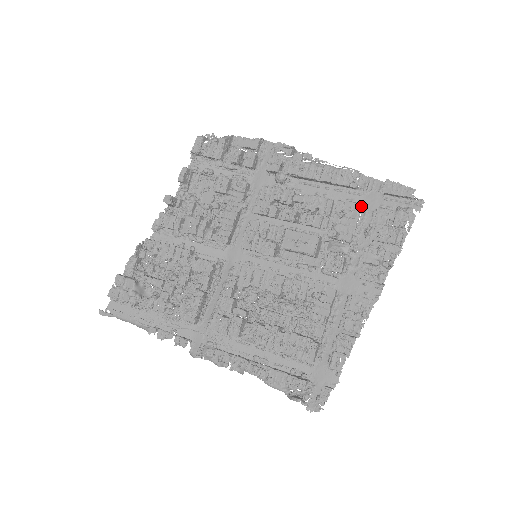
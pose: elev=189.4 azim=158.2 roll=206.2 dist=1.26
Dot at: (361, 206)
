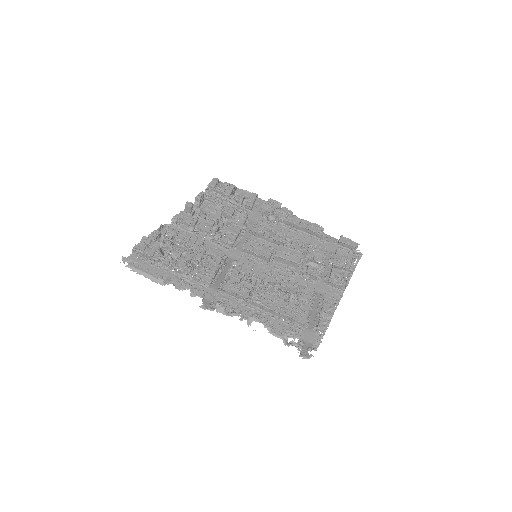
Dot at: occluded
